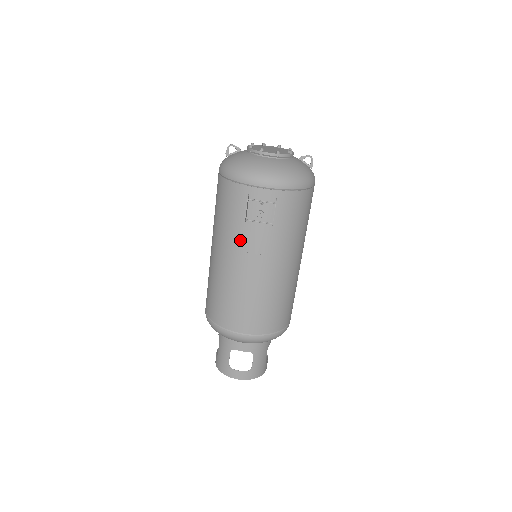
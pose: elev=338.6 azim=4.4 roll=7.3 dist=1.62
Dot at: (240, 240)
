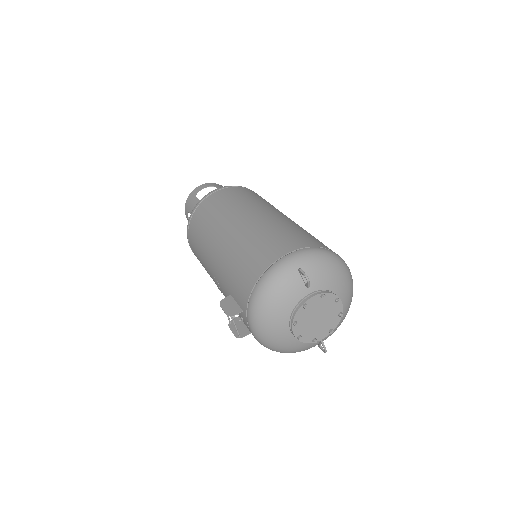
Dot at: (222, 280)
